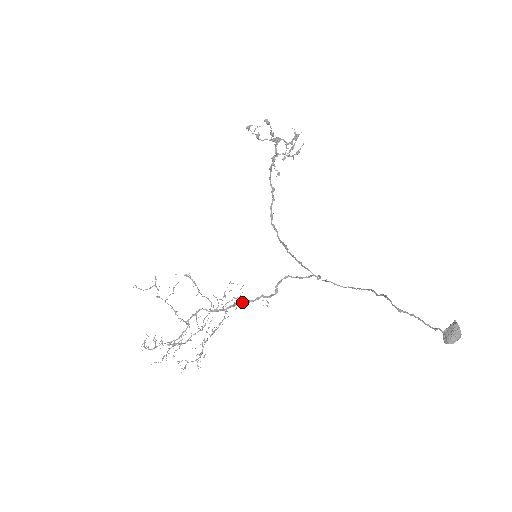
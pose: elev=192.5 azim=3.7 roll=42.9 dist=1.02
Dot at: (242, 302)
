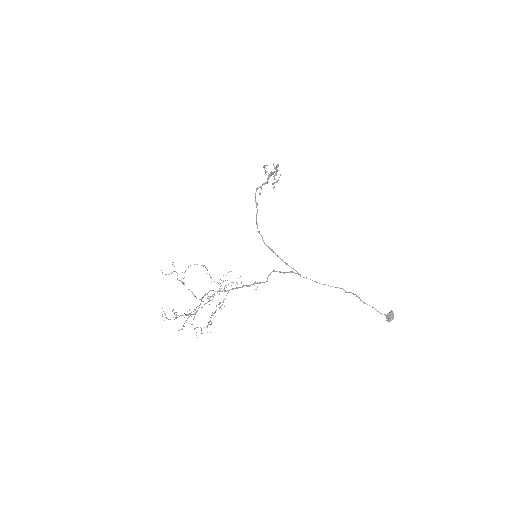
Dot at: occluded
